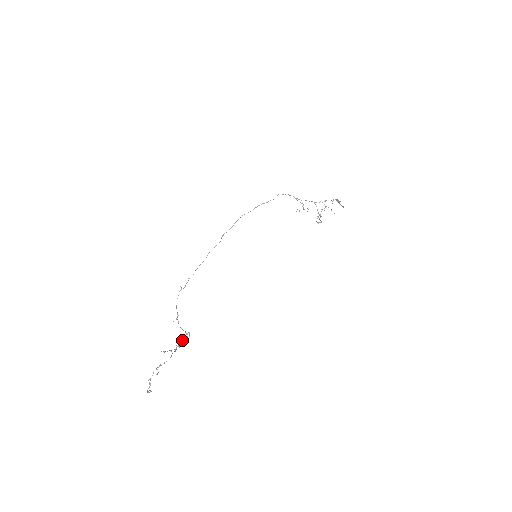
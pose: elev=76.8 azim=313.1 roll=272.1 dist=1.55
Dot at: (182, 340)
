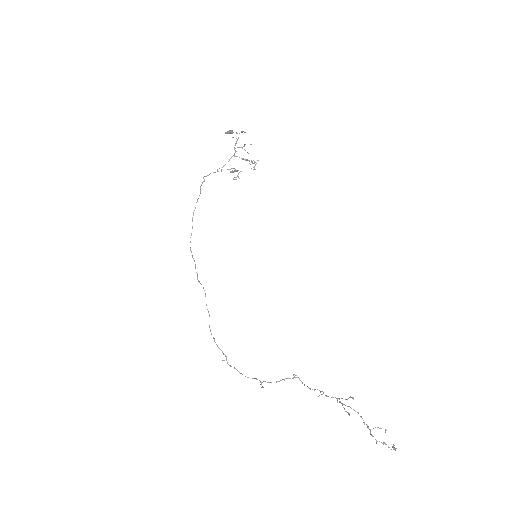
Dot at: (307, 386)
